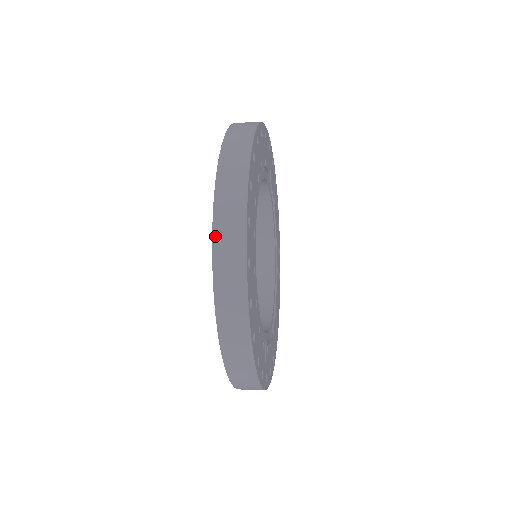
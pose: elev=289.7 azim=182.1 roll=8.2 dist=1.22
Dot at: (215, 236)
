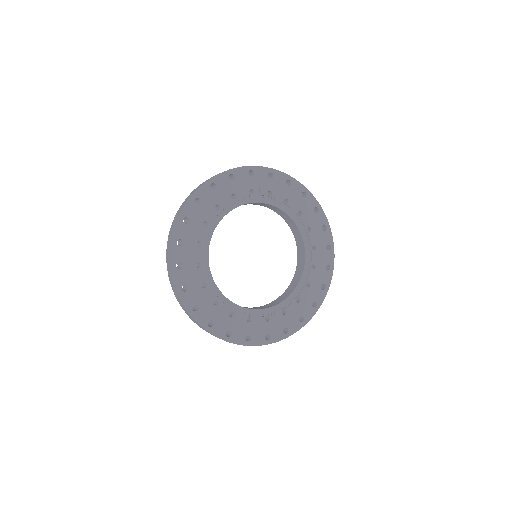
Dot at: (169, 276)
